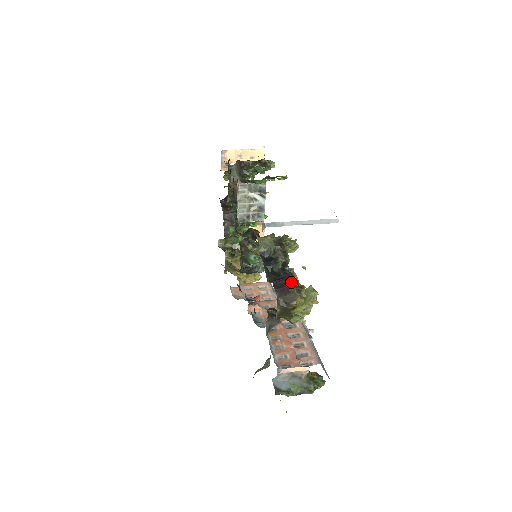
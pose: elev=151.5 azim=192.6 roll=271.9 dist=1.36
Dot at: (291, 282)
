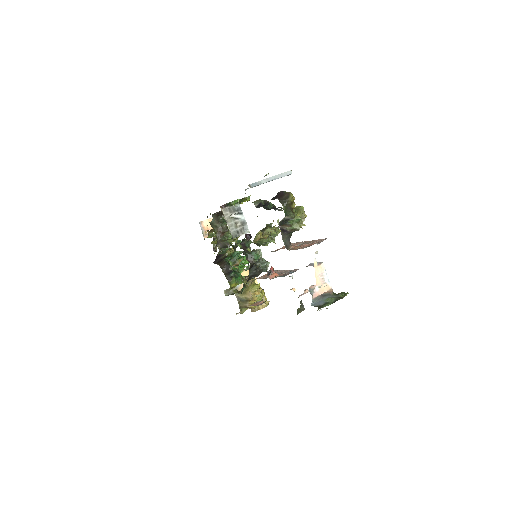
Dot at: (282, 191)
